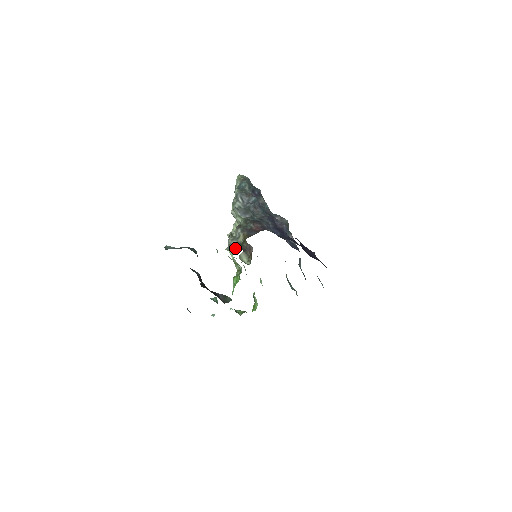
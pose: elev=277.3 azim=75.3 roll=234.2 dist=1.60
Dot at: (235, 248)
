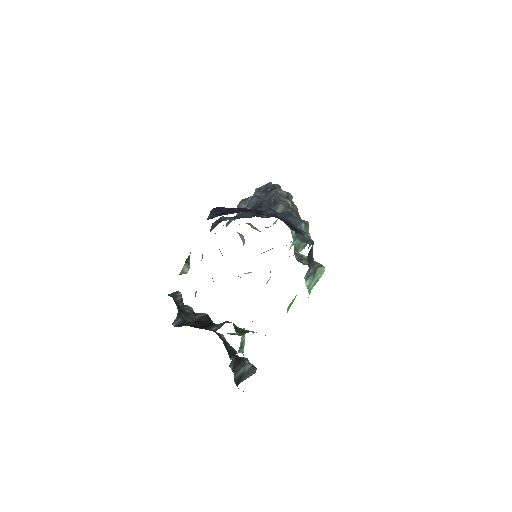
Dot at: occluded
